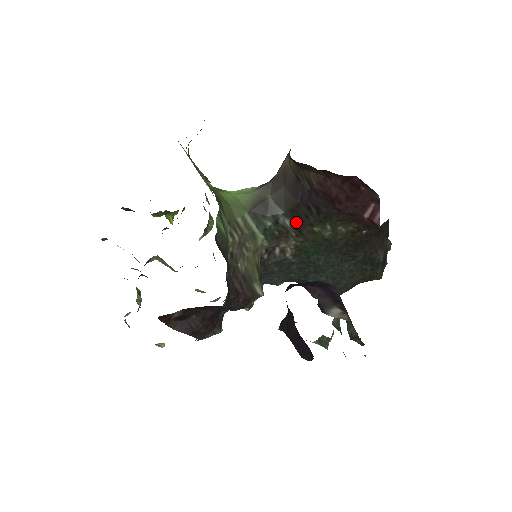
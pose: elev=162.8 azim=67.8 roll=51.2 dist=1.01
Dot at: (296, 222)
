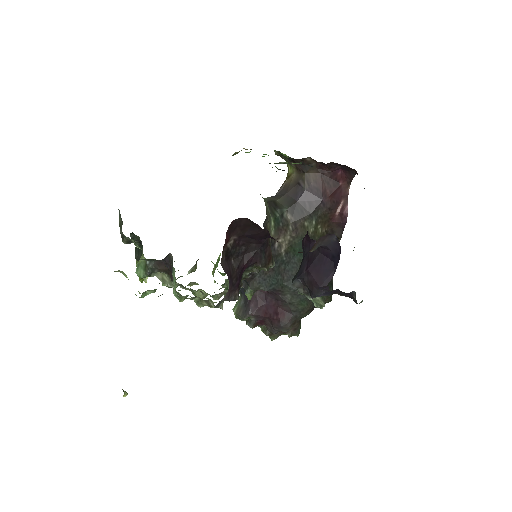
Dot at: (294, 217)
